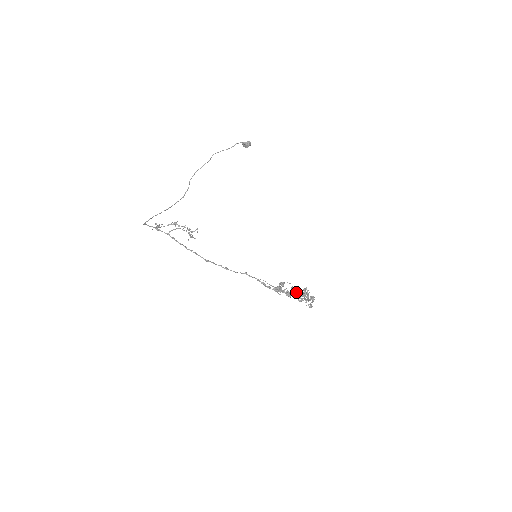
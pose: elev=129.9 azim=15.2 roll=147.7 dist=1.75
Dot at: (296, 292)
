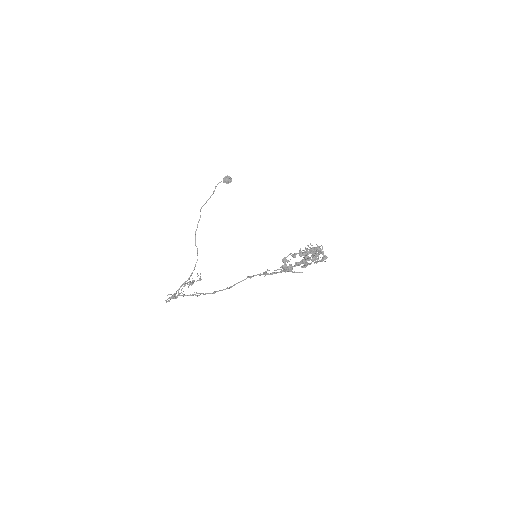
Dot at: occluded
